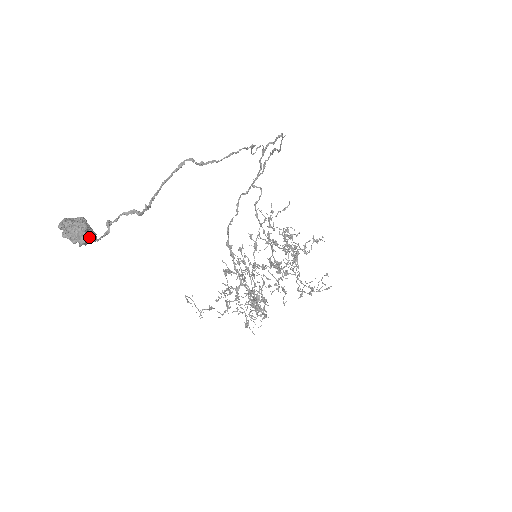
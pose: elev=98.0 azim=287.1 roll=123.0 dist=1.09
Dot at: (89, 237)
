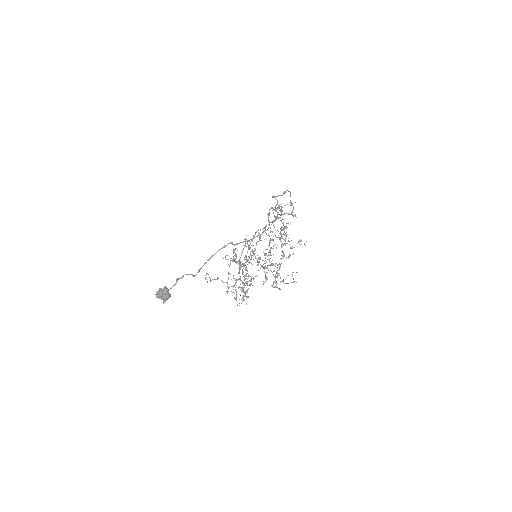
Dot at: (168, 298)
